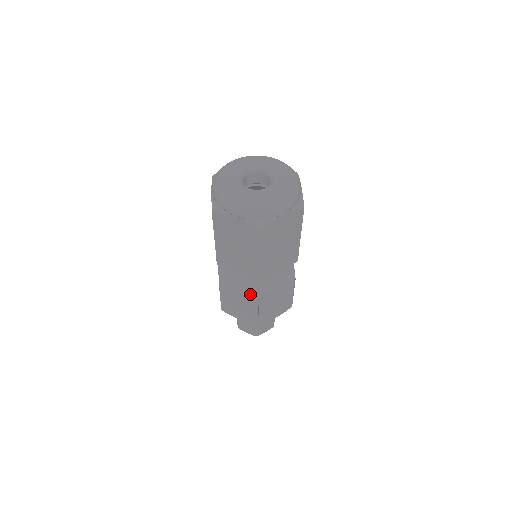
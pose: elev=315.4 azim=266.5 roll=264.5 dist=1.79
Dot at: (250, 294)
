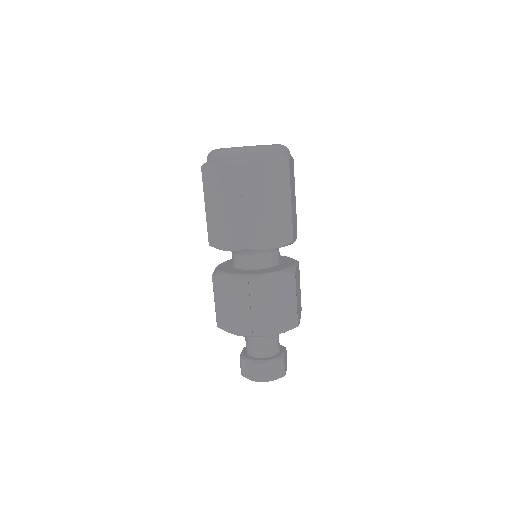
Dot at: (240, 278)
